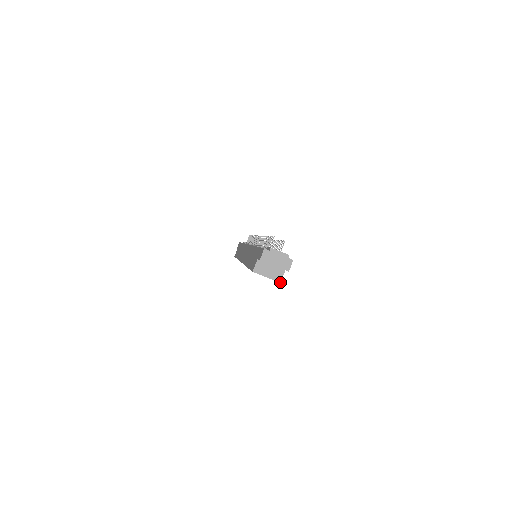
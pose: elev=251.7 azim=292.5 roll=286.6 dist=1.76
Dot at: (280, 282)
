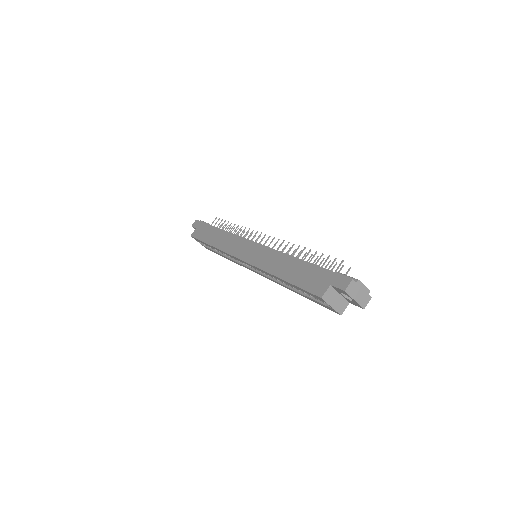
Dot at: occluded
